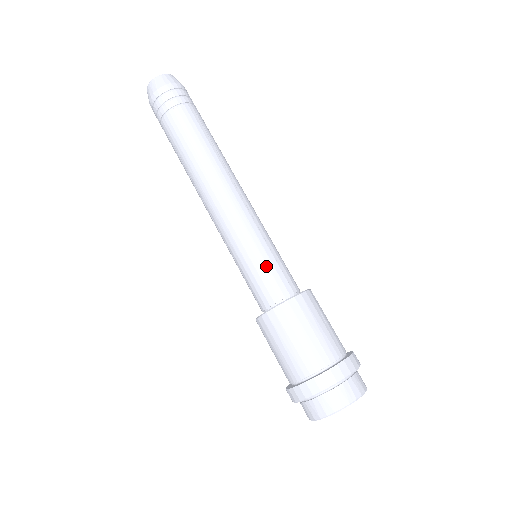
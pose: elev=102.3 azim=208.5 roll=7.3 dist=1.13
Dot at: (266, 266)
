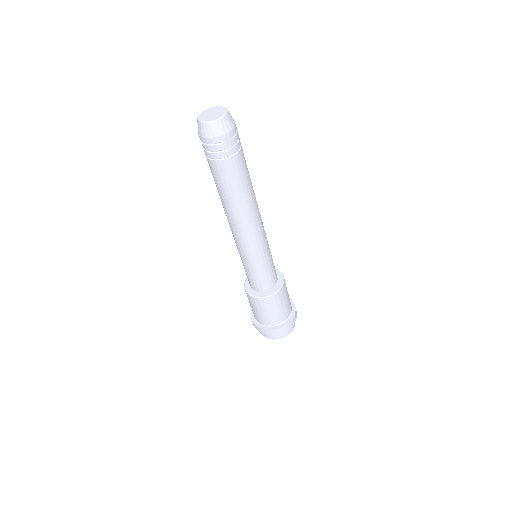
Dot at: (268, 271)
